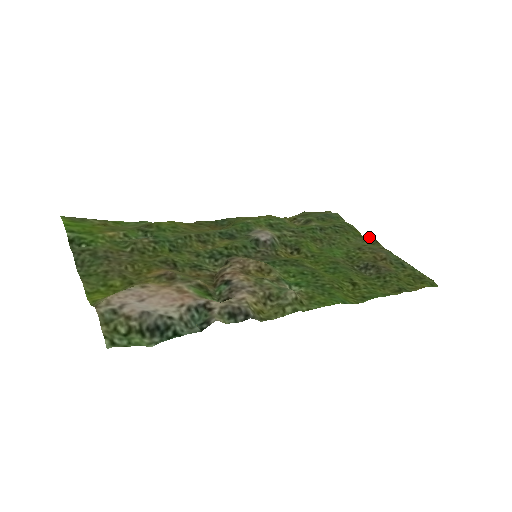
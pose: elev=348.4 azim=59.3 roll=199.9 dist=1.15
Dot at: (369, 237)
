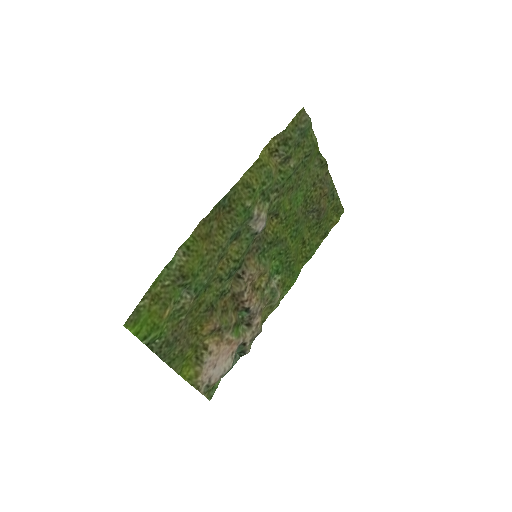
Dot at: (323, 157)
